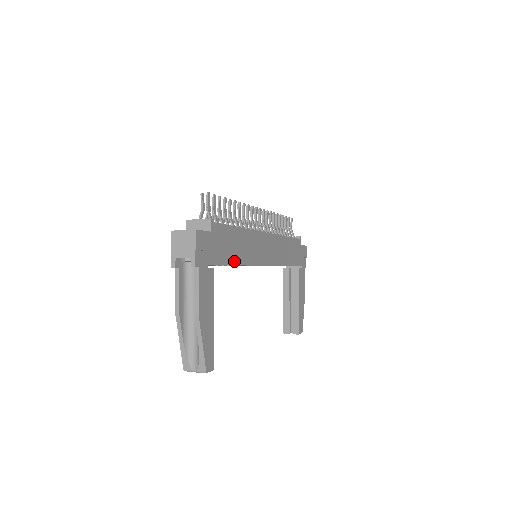
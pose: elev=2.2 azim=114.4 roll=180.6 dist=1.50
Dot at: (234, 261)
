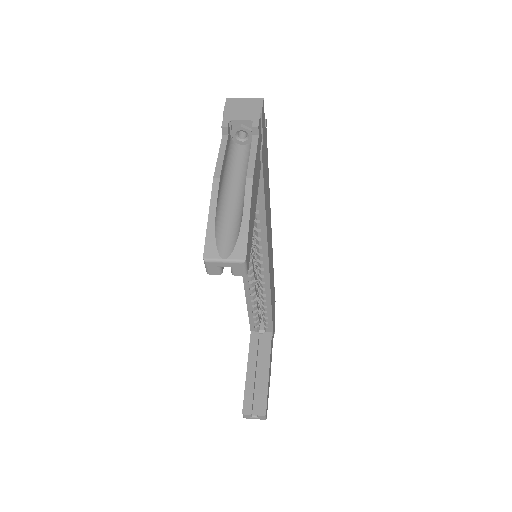
Dot at: (265, 200)
